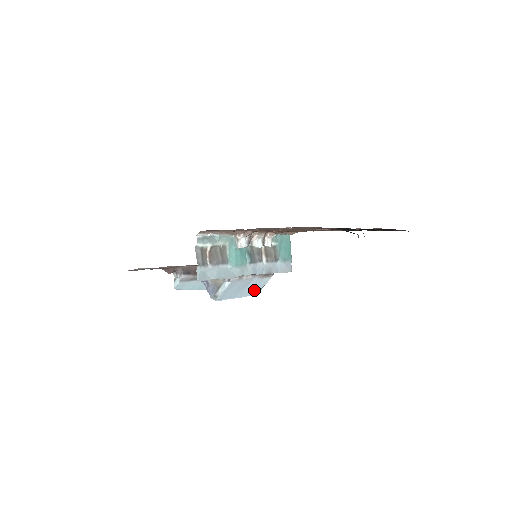
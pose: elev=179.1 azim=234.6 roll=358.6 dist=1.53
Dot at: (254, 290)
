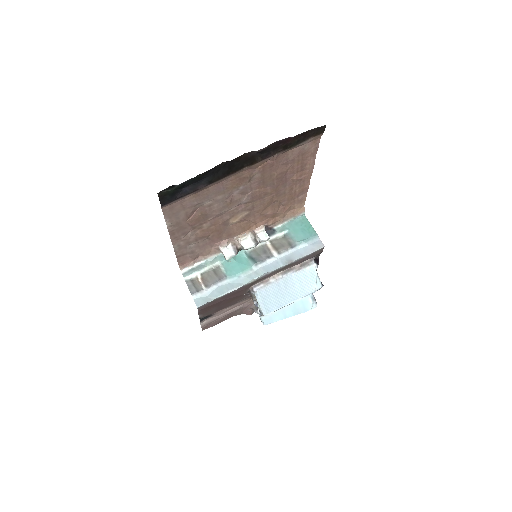
Dot at: (307, 286)
